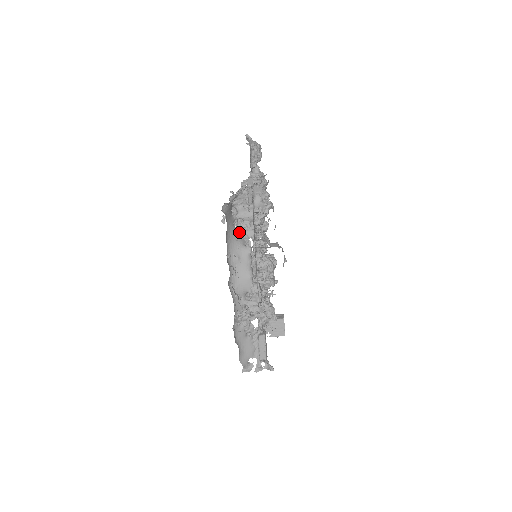
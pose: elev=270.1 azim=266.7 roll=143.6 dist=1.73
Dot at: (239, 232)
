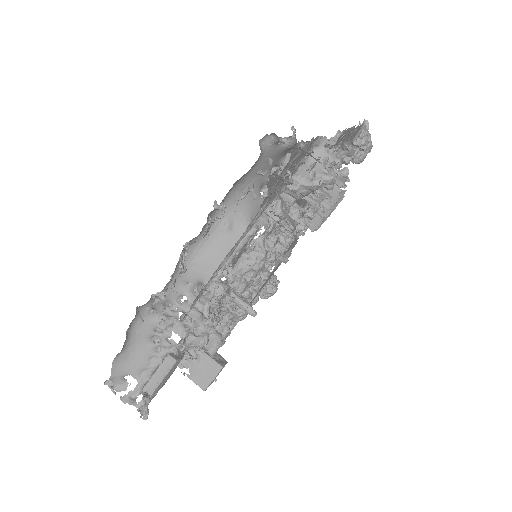
Dot at: (260, 200)
